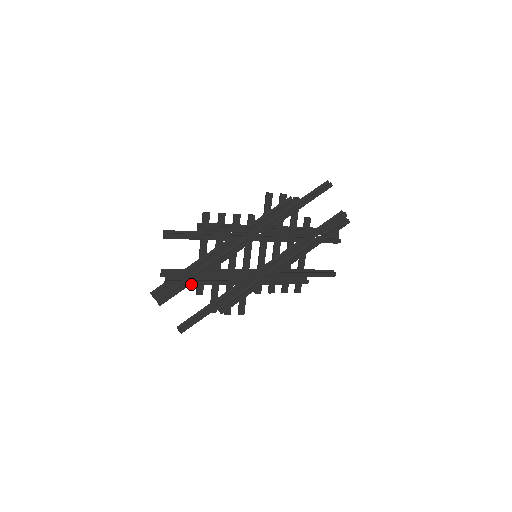
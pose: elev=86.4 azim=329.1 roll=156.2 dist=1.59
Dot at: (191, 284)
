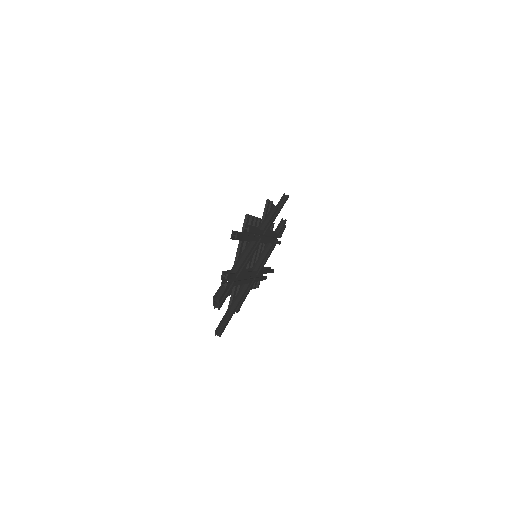
Dot at: (234, 285)
